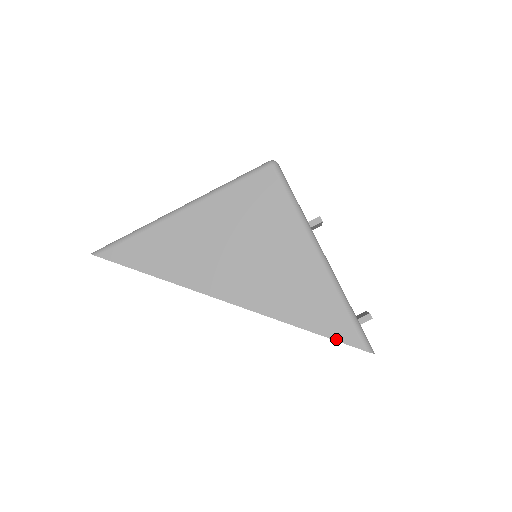
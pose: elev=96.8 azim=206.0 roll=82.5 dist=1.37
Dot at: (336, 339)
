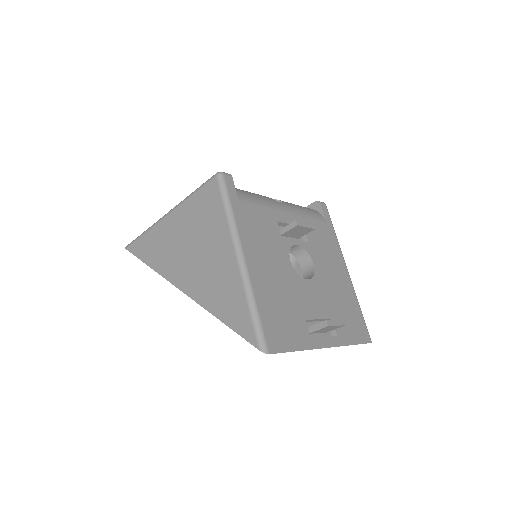
Dot at: (240, 334)
